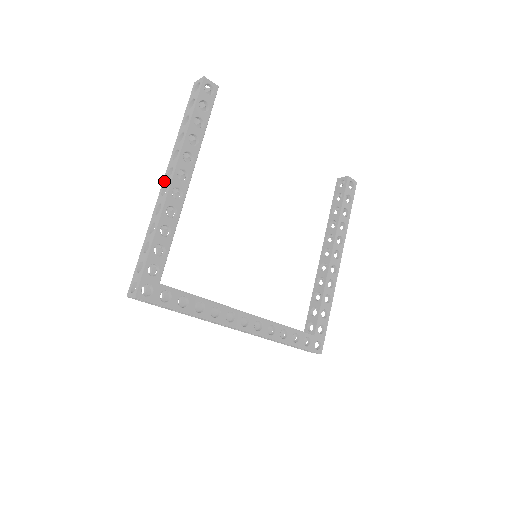
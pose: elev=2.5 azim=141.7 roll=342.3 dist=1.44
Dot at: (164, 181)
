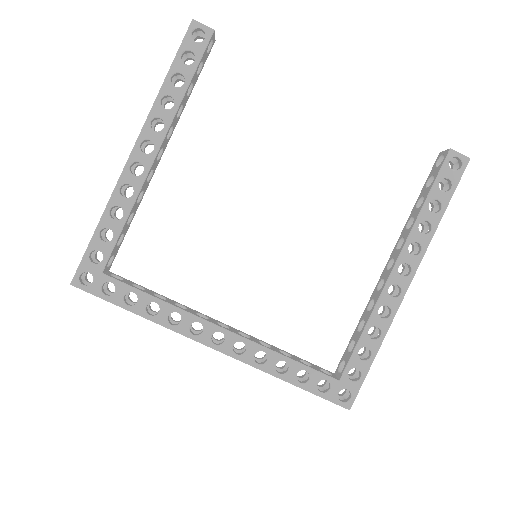
Dot at: occluded
